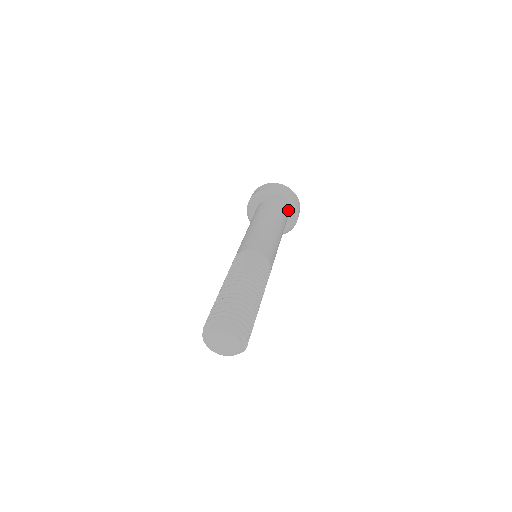
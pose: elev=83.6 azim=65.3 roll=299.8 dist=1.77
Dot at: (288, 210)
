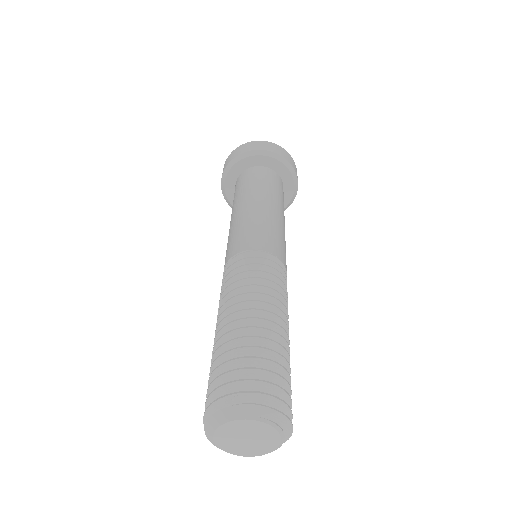
Dot at: (281, 175)
